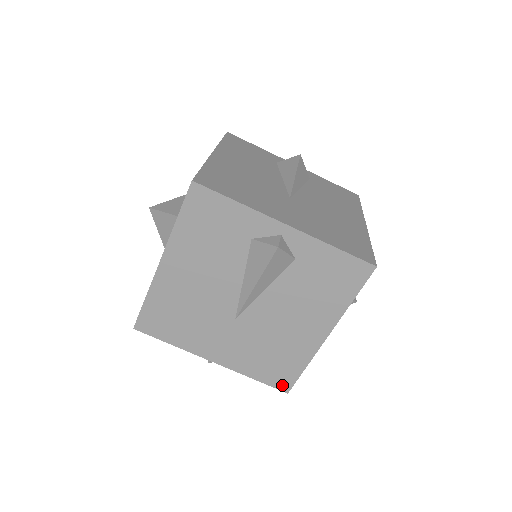
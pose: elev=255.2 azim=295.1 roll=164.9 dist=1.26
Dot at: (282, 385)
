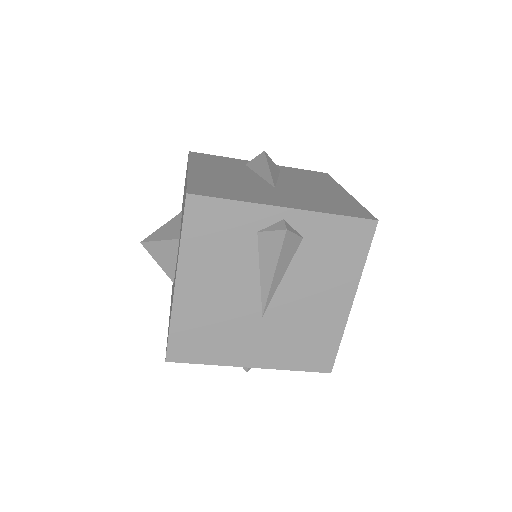
Dot at: occluded
